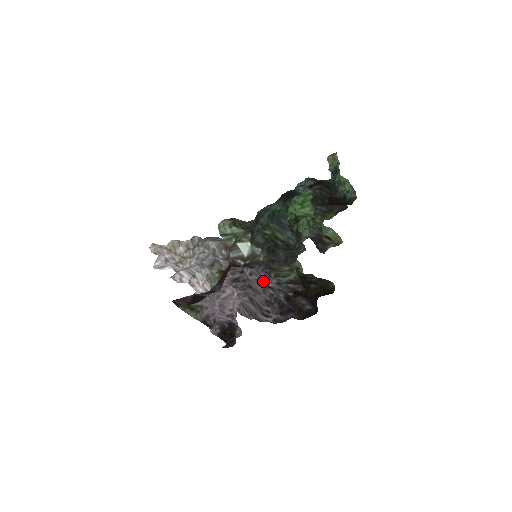
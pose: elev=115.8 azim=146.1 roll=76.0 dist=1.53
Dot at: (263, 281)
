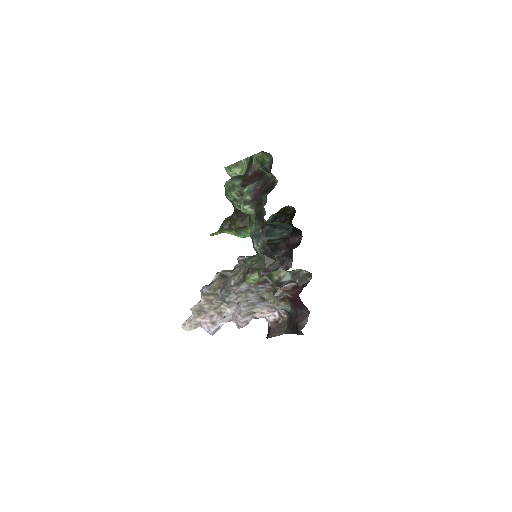
Dot at: occluded
